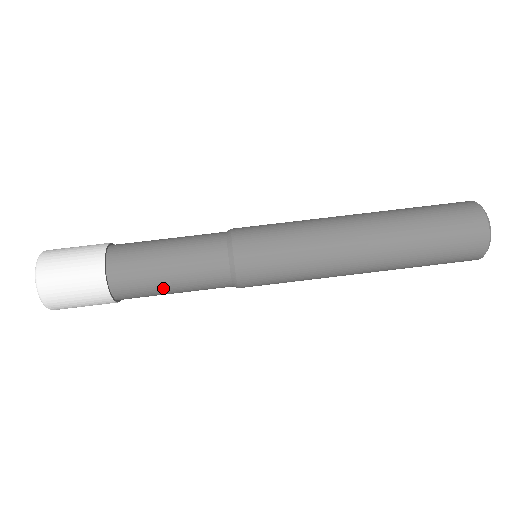
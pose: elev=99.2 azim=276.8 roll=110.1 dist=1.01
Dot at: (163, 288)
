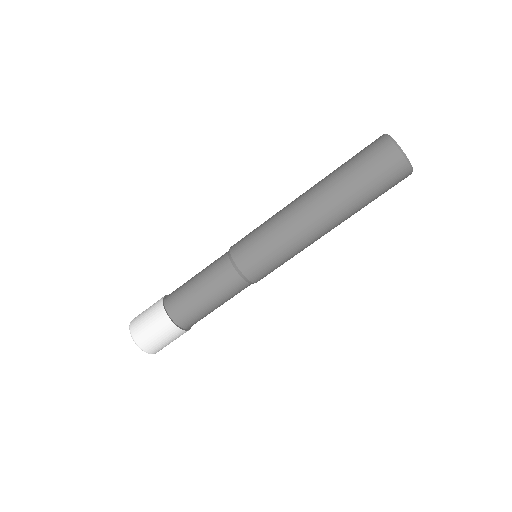
Dot at: occluded
